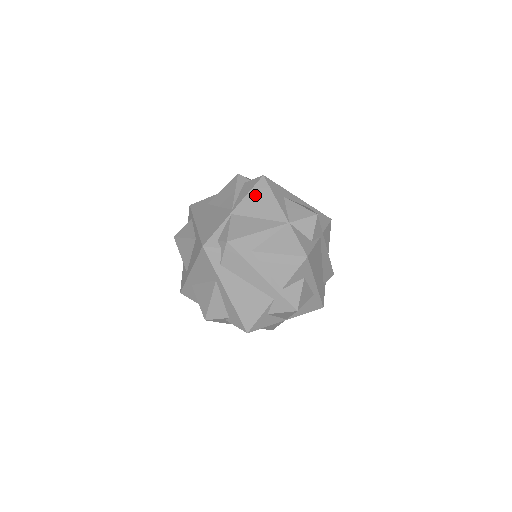
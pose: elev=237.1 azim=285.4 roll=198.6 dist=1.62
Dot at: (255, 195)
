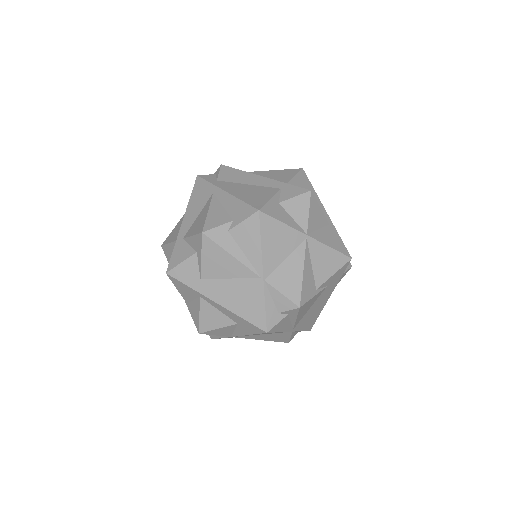
Dot at: occluded
